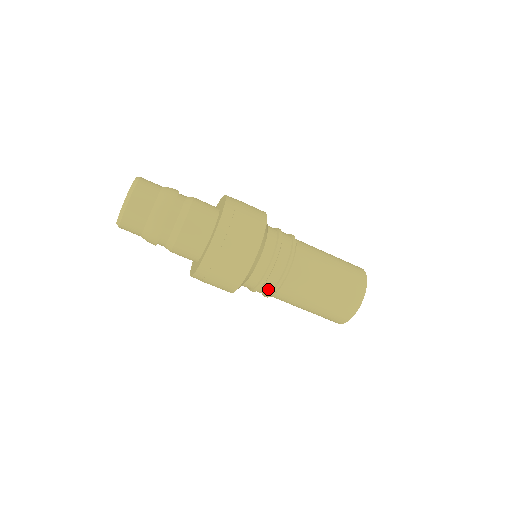
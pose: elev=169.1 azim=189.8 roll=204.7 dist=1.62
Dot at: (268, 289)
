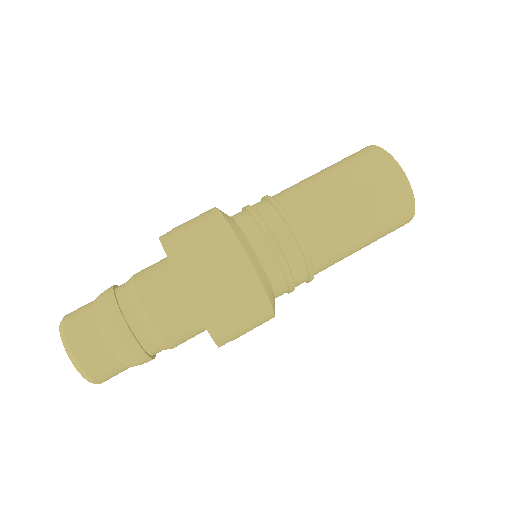
Dot at: (302, 273)
